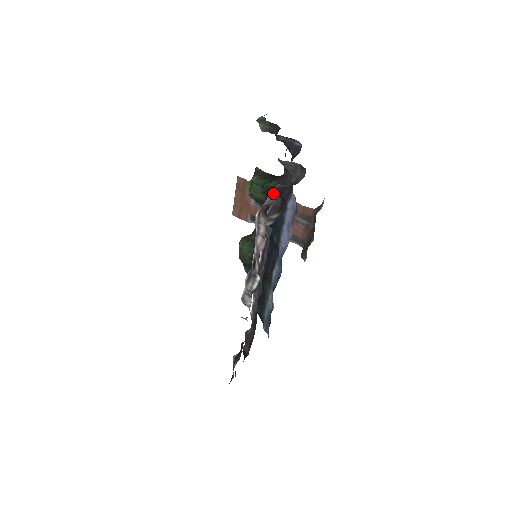
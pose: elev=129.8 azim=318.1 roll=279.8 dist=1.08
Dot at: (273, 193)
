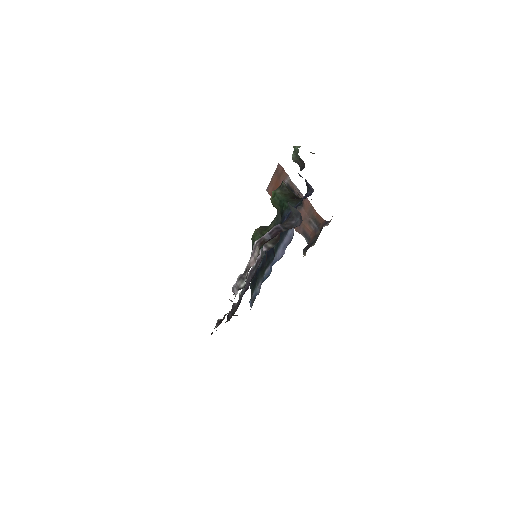
Dot at: (272, 231)
